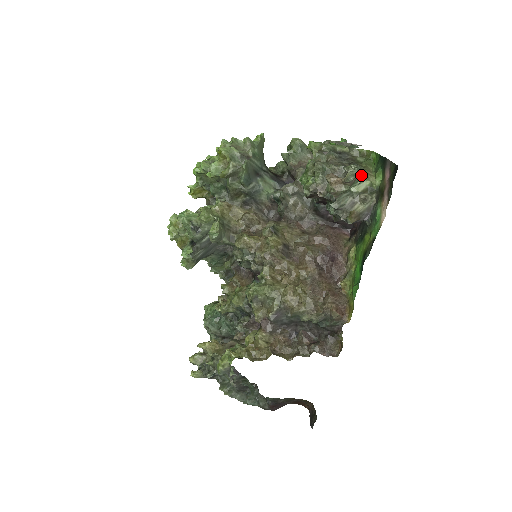
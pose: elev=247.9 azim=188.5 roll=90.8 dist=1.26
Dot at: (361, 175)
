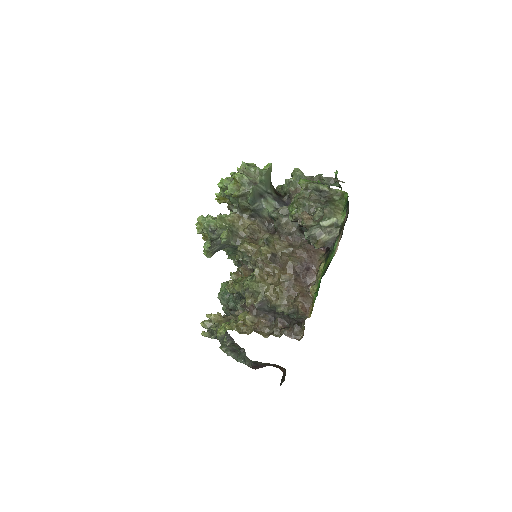
Dot at: (329, 214)
